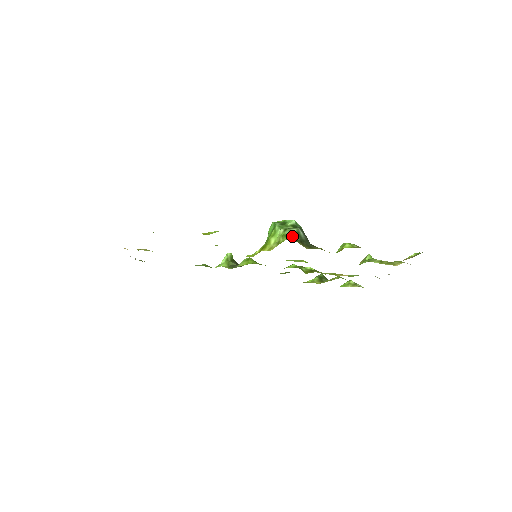
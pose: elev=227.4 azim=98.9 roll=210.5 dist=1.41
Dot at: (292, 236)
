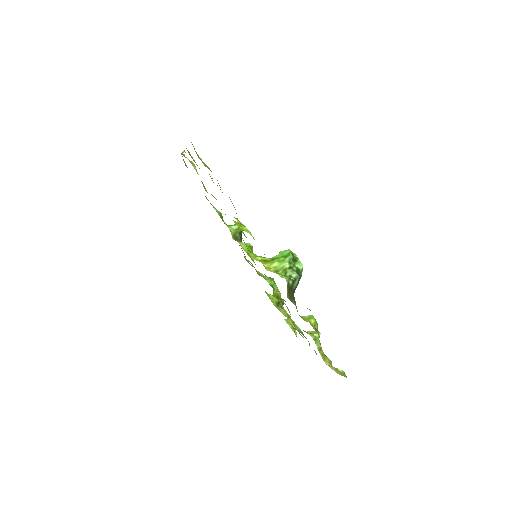
Dot at: (289, 278)
